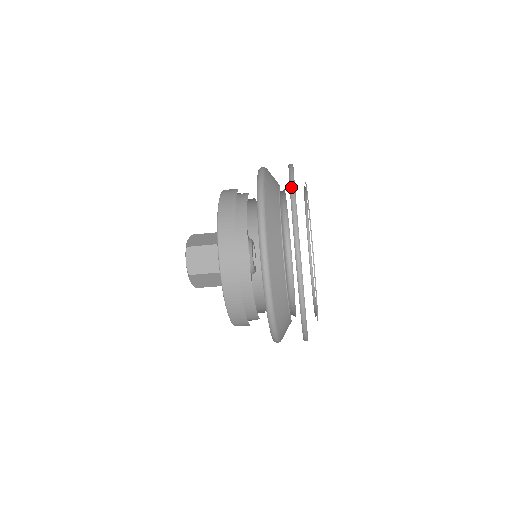
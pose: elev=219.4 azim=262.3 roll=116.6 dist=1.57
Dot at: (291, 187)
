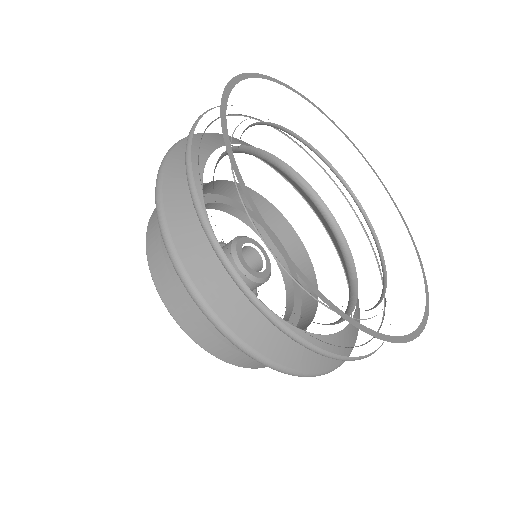
Dot at: (213, 249)
